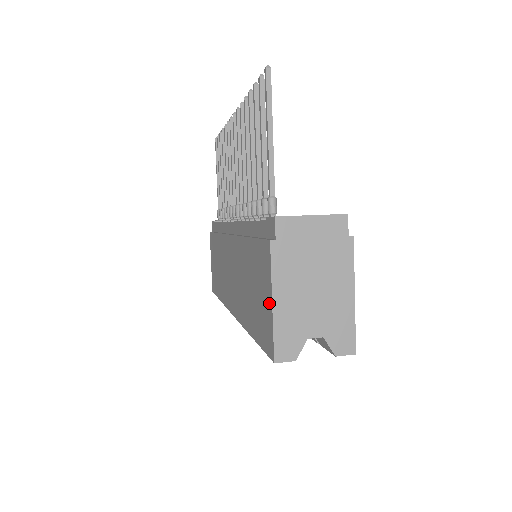
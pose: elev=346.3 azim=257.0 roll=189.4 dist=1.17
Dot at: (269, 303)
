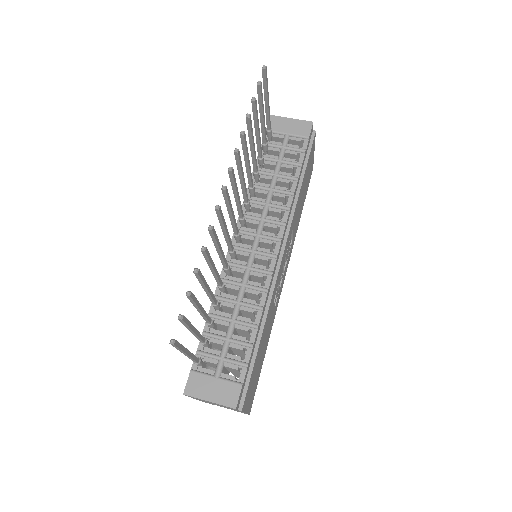
Dot at: occluded
